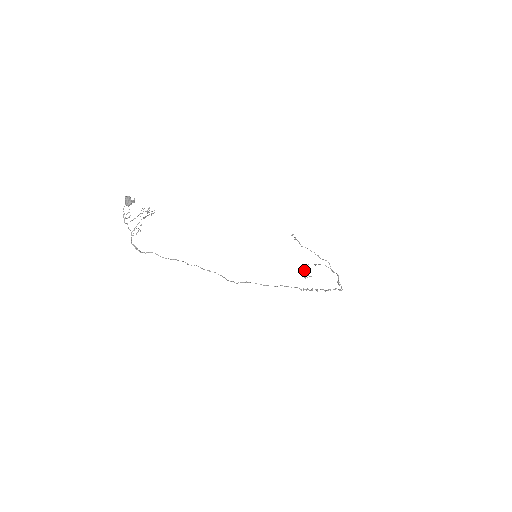
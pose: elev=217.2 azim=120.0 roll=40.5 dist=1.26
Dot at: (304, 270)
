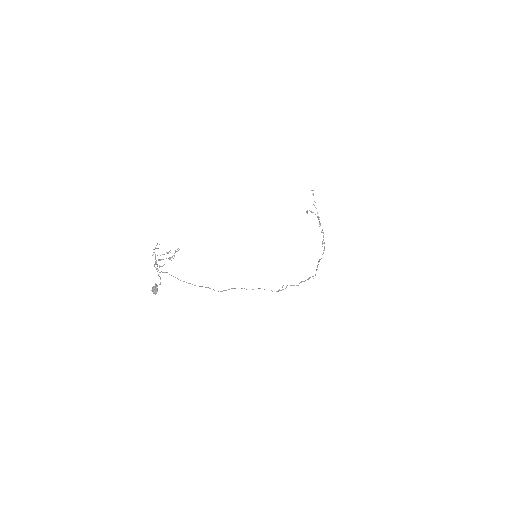
Dot at: occluded
